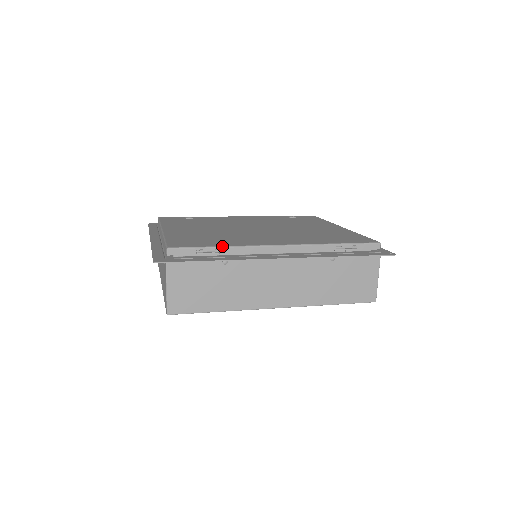
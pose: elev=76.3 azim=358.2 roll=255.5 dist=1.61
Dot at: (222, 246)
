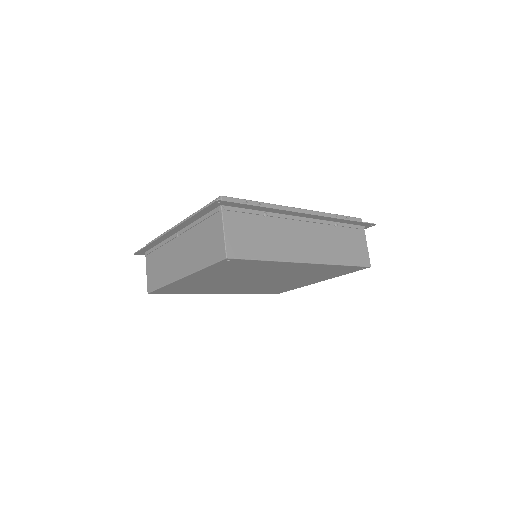
Dot at: (261, 202)
